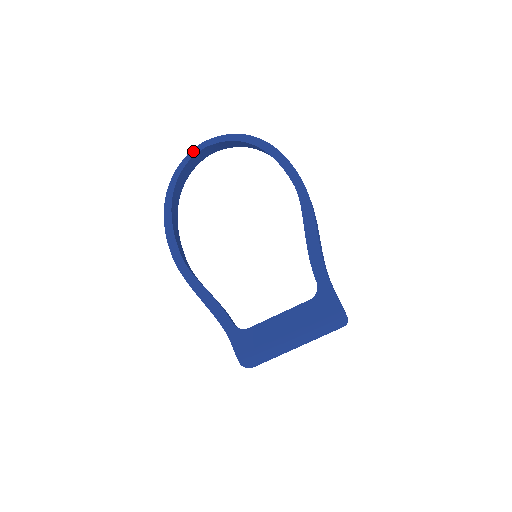
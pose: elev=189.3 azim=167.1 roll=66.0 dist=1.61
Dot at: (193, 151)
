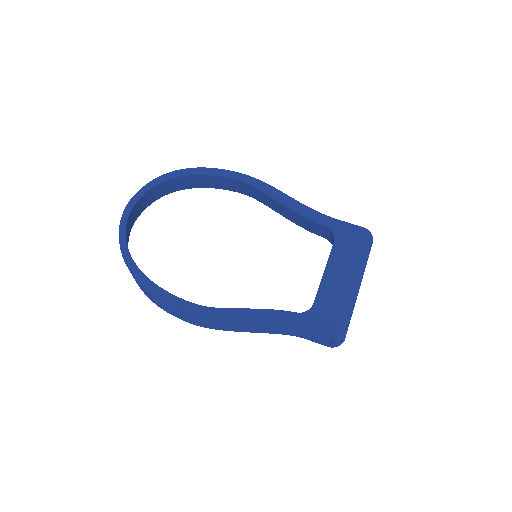
Dot at: (123, 218)
